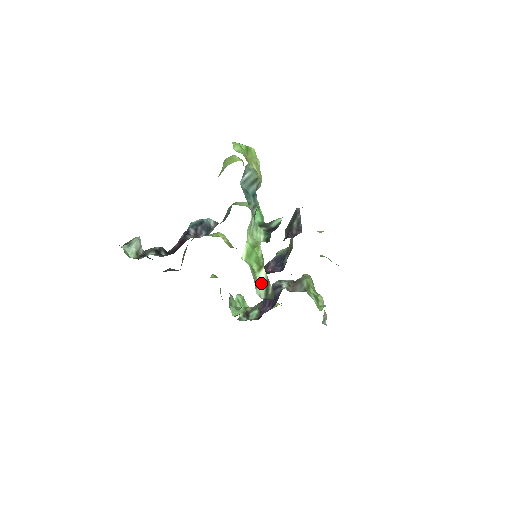
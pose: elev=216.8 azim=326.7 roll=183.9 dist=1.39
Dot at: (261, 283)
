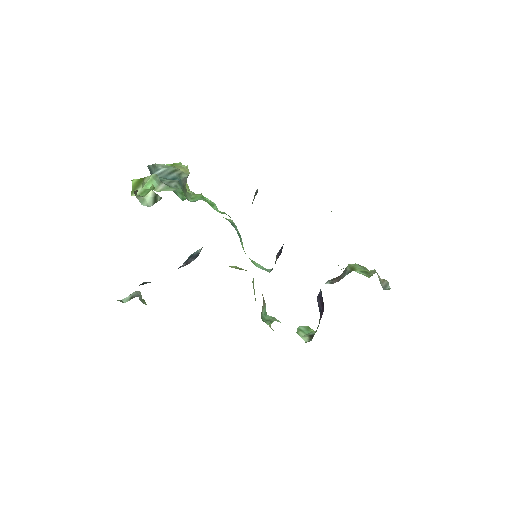
Dot at: (149, 199)
